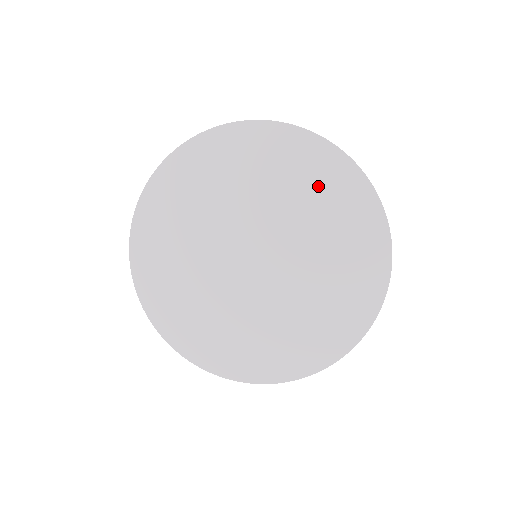
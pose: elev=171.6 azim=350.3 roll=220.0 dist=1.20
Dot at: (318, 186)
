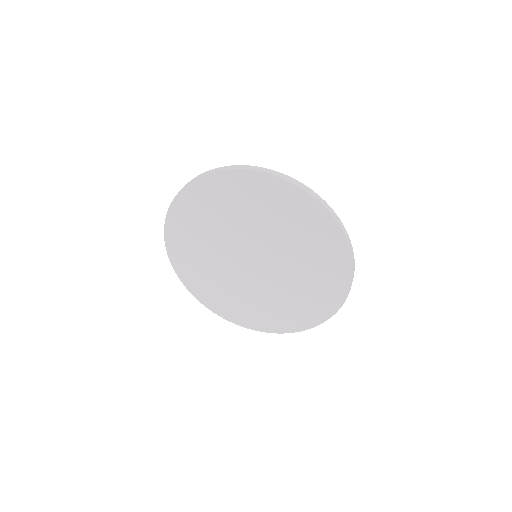
Dot at: (322, 276)
